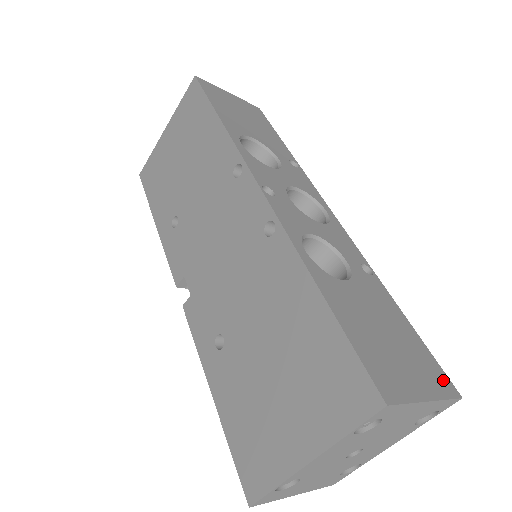
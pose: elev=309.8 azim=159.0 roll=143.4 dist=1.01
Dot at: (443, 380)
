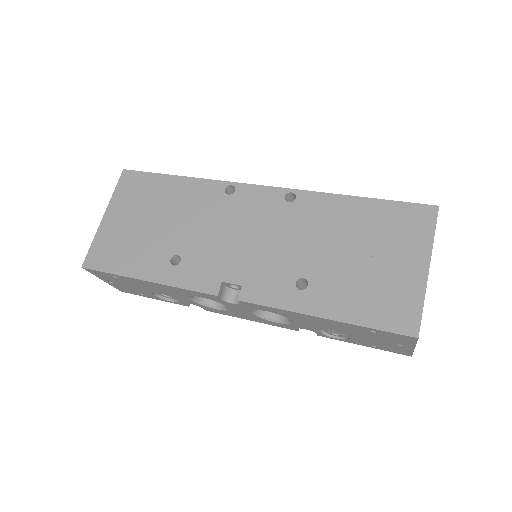
Dot at: occluded
